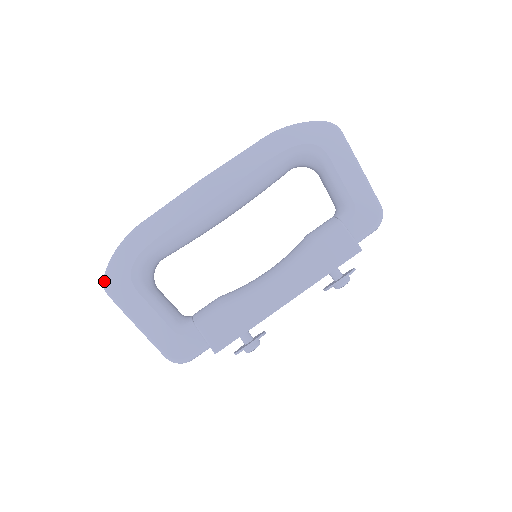
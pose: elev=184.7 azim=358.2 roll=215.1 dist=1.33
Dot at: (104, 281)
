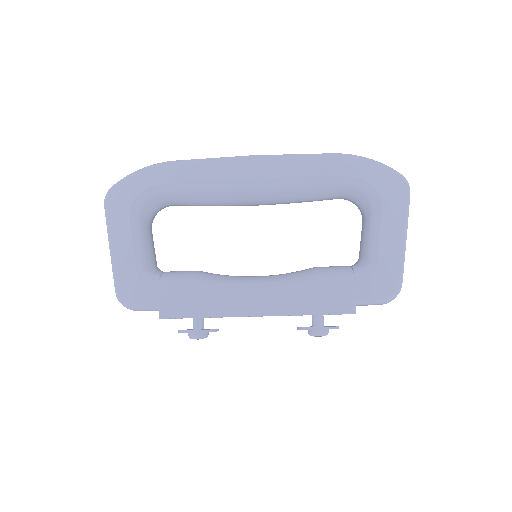
Dot at: (109, 191)
